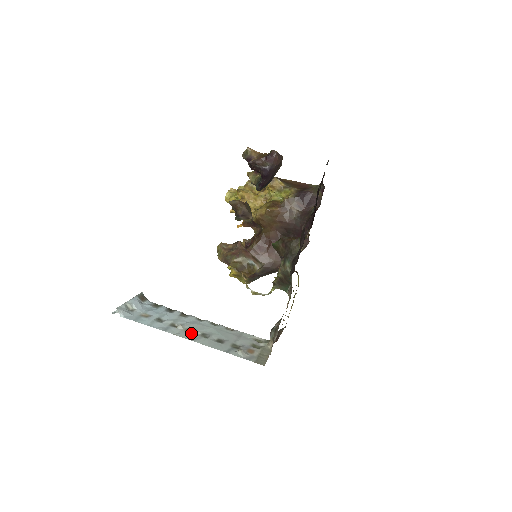
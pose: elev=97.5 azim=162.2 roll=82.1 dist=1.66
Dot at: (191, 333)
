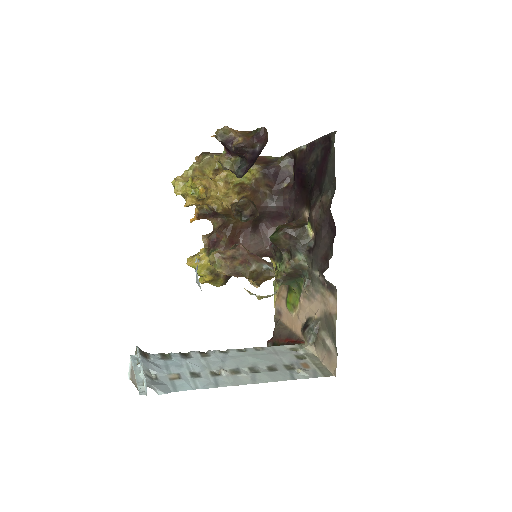
Dot at: (241, 374)
